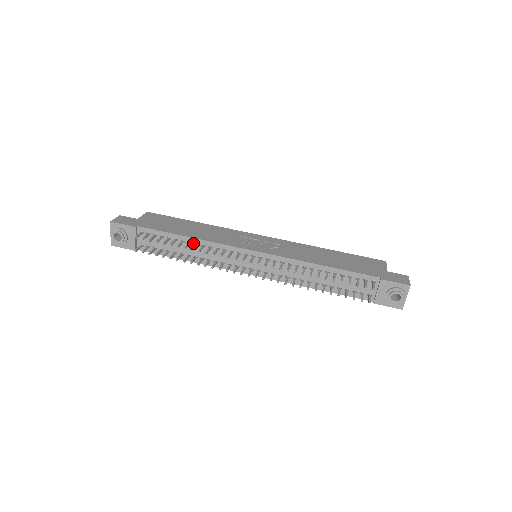
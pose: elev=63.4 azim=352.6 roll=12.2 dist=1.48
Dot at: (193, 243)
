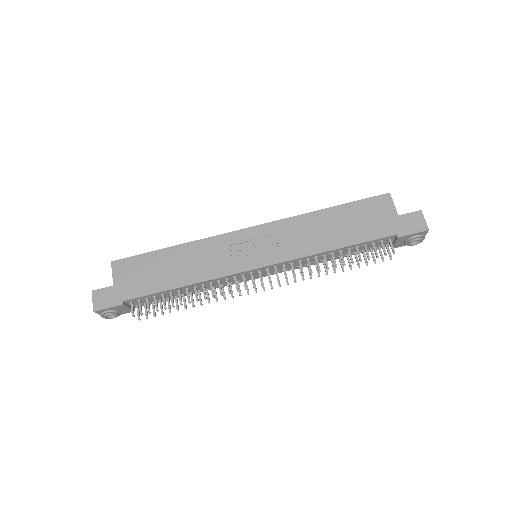
Dot at: (191, 287)
